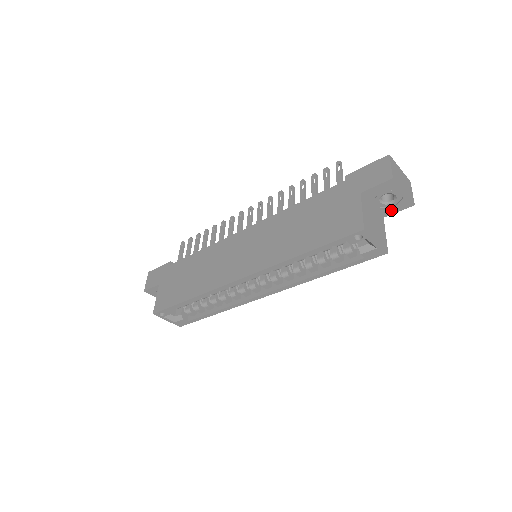
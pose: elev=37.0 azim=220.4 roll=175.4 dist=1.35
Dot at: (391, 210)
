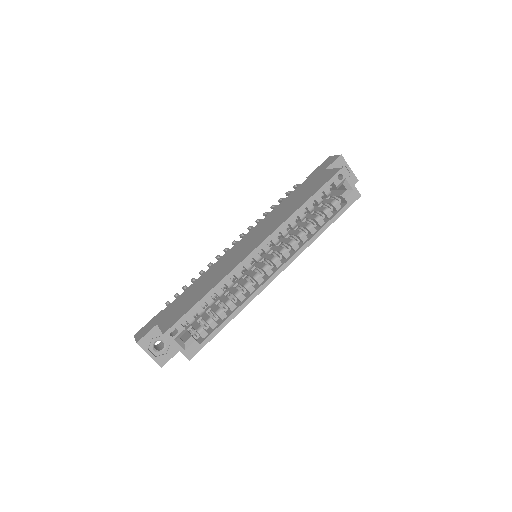
Dot at: occluded
